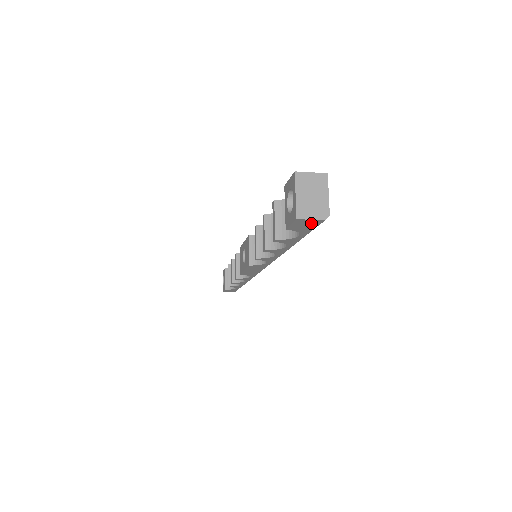
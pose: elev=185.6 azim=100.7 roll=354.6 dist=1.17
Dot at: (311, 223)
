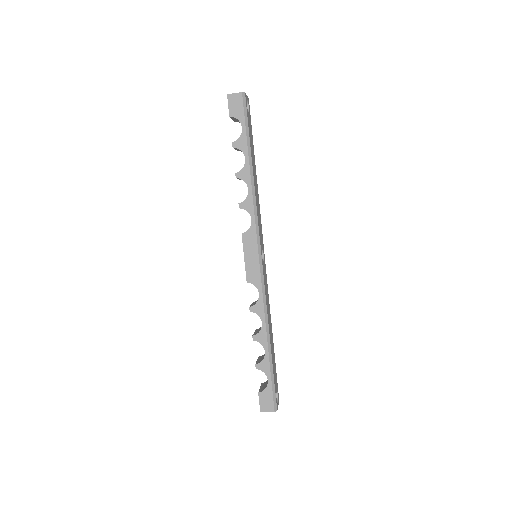
Dot at: (238, 100)
